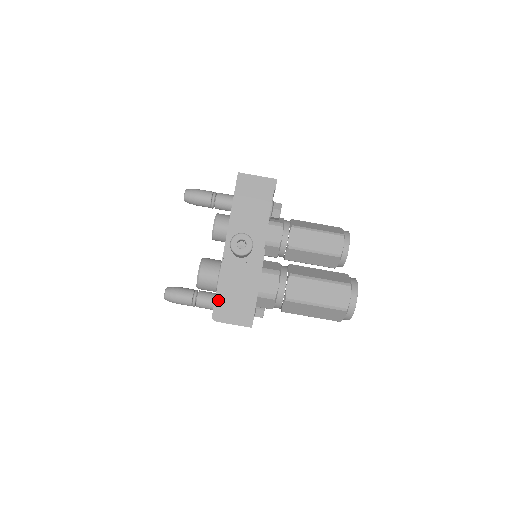
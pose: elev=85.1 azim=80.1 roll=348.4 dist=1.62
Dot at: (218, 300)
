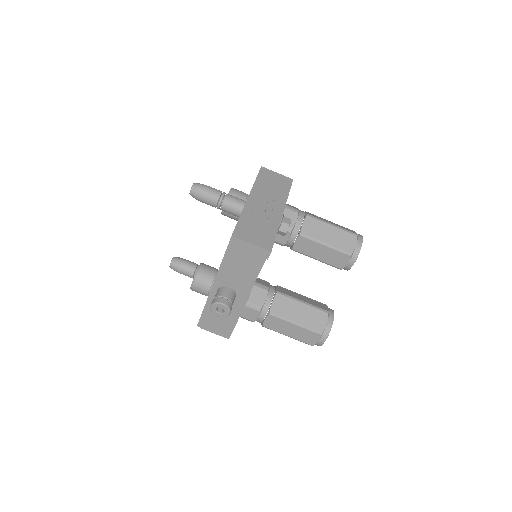
Dot at: (203, 317)
